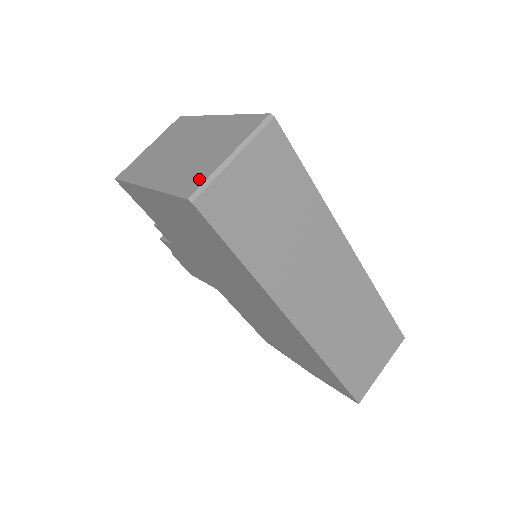
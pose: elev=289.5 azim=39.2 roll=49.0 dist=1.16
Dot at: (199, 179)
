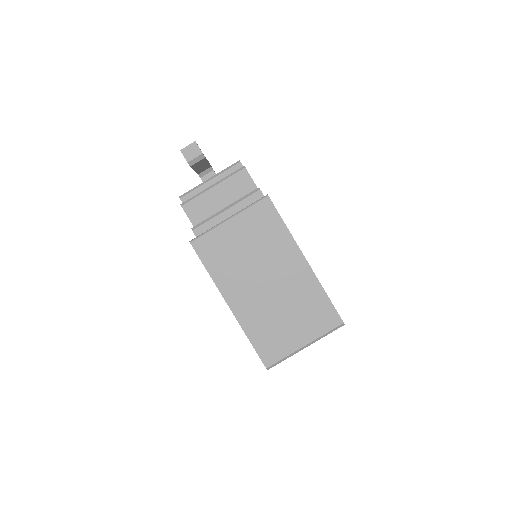
Dot at: (278, 352)
